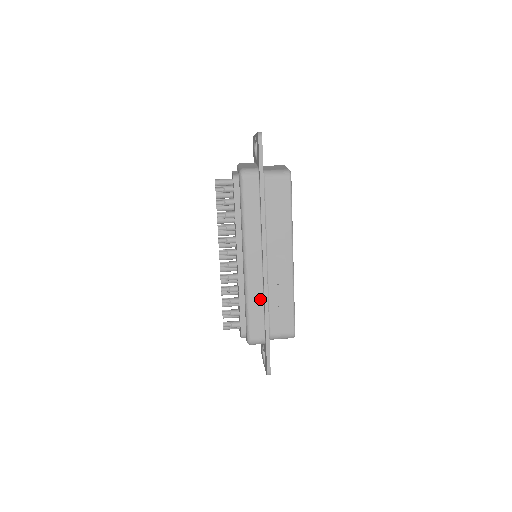
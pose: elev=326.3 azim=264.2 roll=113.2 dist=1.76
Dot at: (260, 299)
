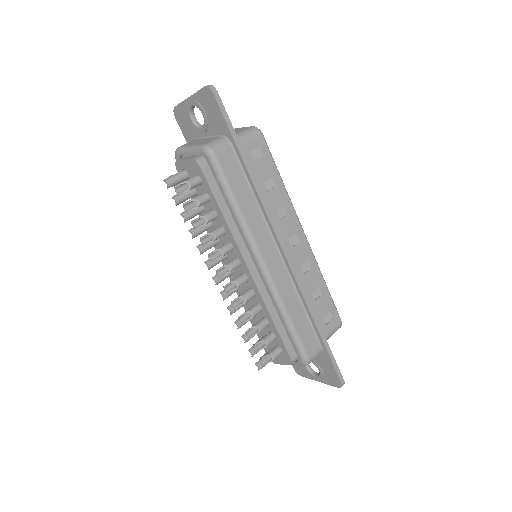
Dot at: (297, 302)
